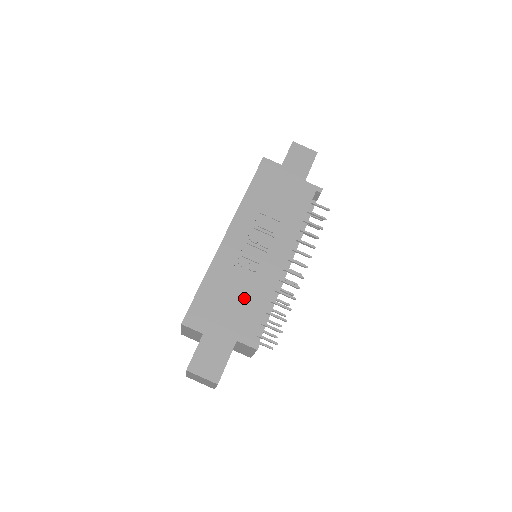
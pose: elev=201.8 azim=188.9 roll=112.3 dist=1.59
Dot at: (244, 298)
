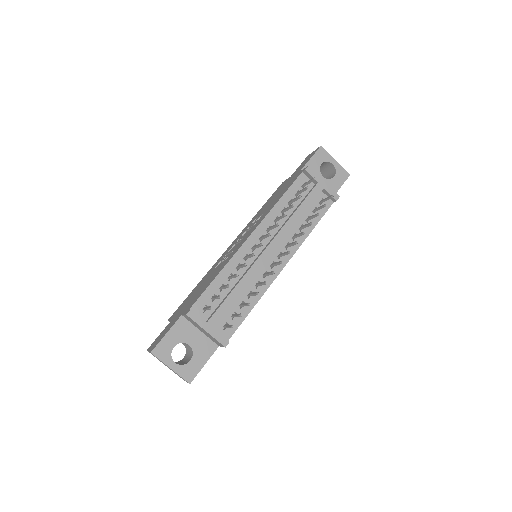
Dot at: (207, 282)
